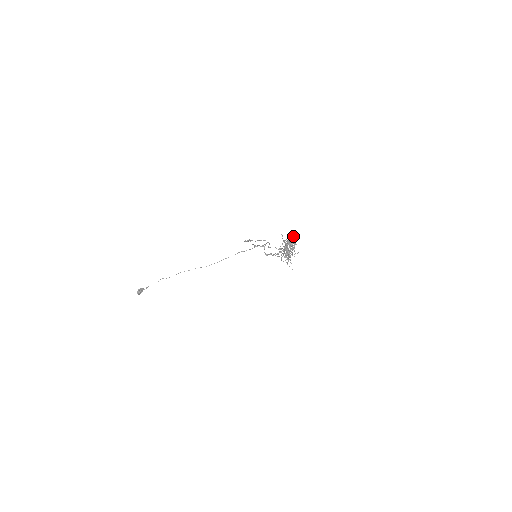
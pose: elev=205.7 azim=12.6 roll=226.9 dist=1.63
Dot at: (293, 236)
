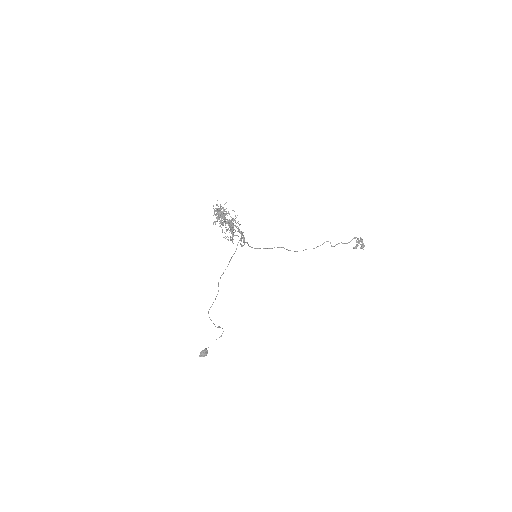
Dot at: occluded
